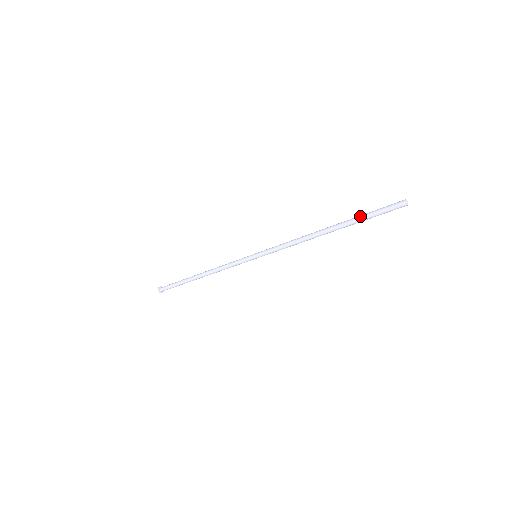
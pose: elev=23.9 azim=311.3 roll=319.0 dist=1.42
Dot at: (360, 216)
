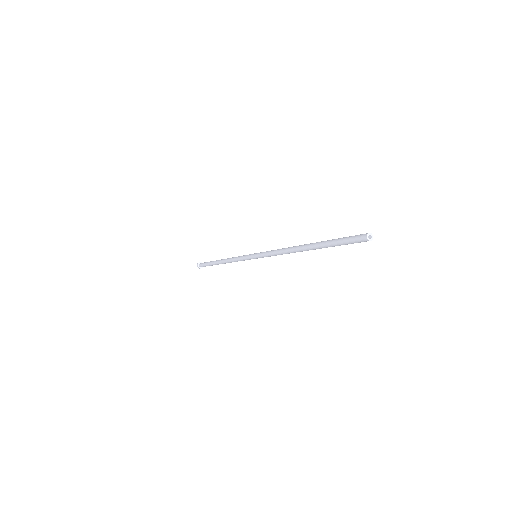
Dot at: occluded
